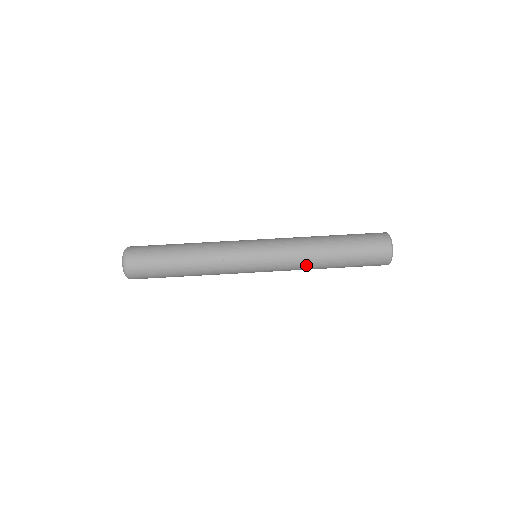
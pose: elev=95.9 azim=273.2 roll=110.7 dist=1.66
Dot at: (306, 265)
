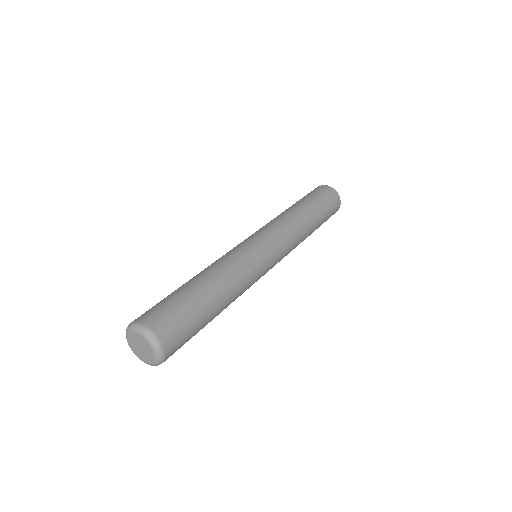
Dot at: (301, 237)
